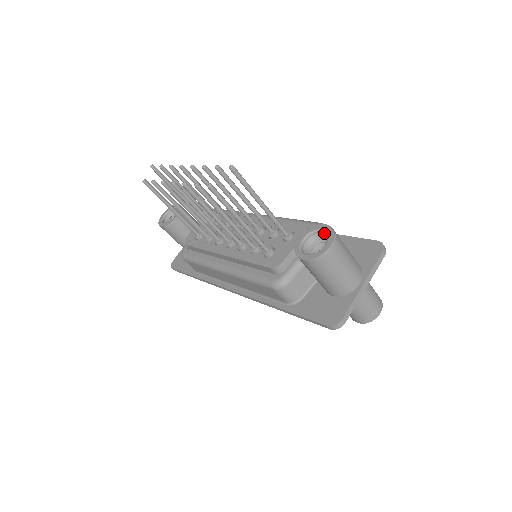
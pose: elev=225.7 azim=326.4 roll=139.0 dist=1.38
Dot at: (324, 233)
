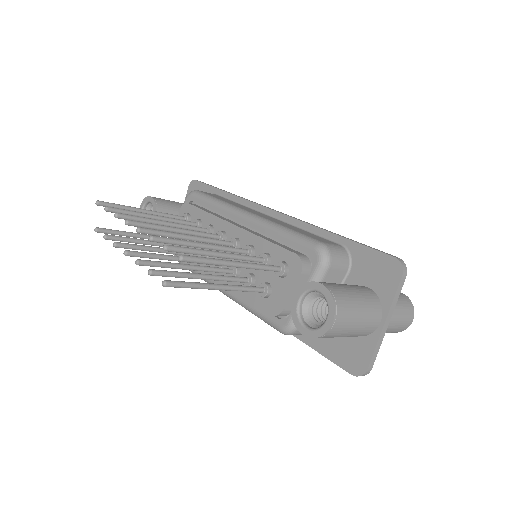
Dot at: (322, 294)
